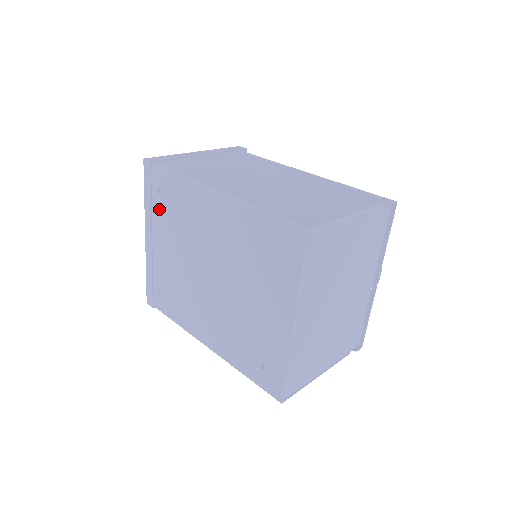
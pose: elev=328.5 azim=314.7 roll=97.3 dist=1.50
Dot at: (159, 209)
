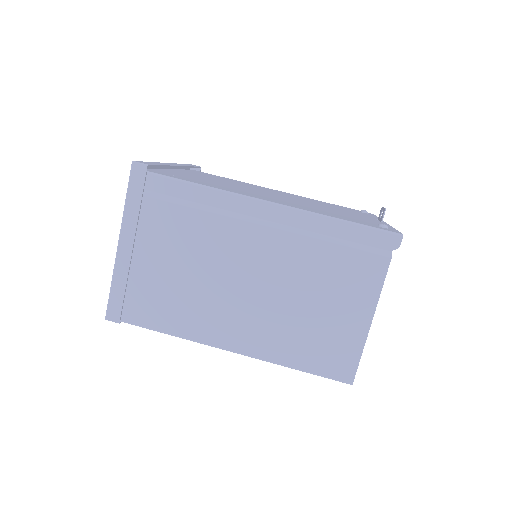
Dot at: occluded
